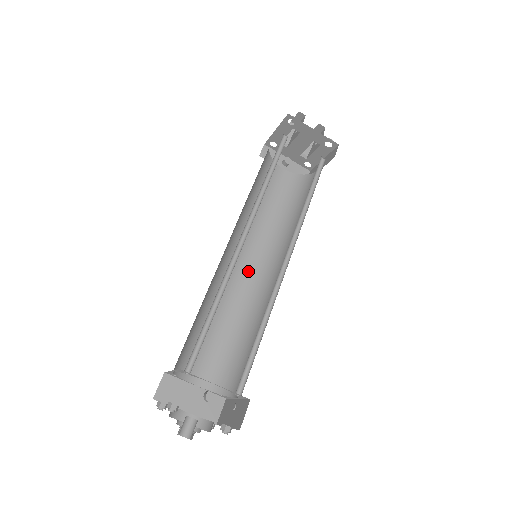
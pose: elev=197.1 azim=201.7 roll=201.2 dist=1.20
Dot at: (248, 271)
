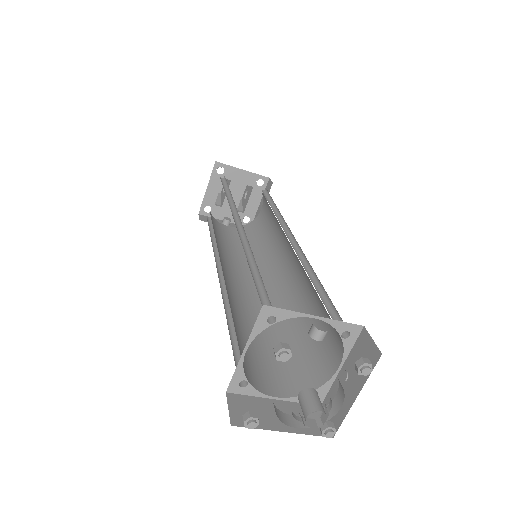
Dot at: (251, 290)
